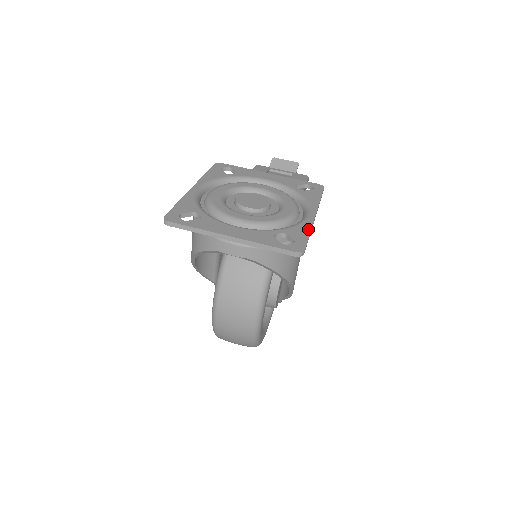
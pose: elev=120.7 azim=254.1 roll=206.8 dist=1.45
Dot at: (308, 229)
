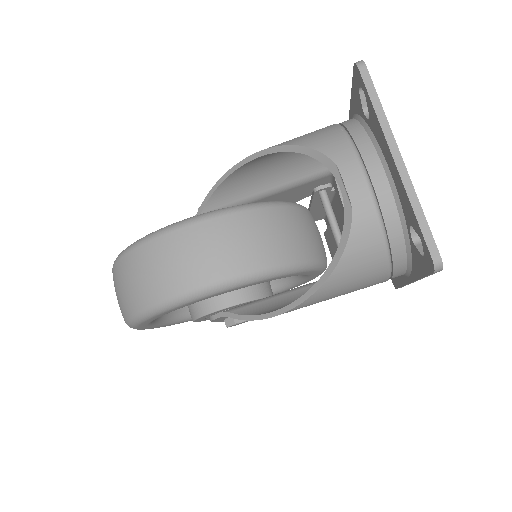
Dot at: occluded
